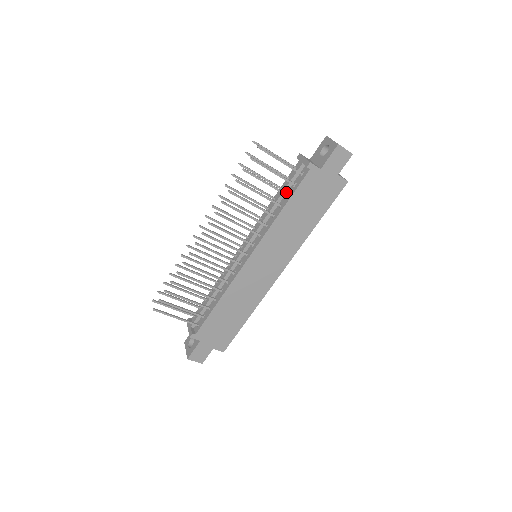
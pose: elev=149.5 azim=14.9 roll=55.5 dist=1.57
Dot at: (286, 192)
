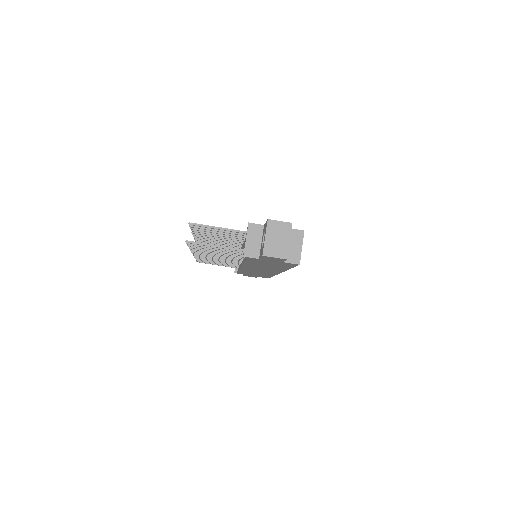
Dot at: occluded
